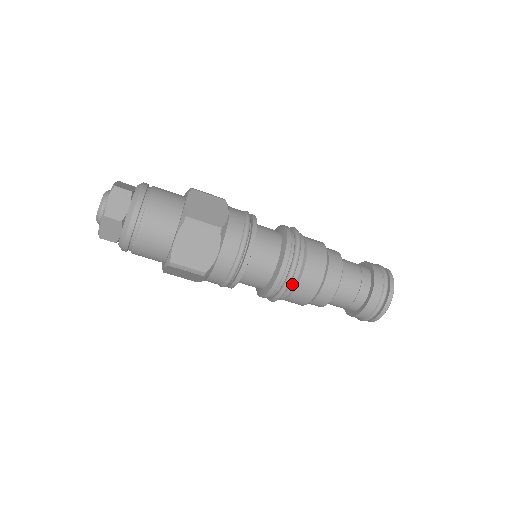
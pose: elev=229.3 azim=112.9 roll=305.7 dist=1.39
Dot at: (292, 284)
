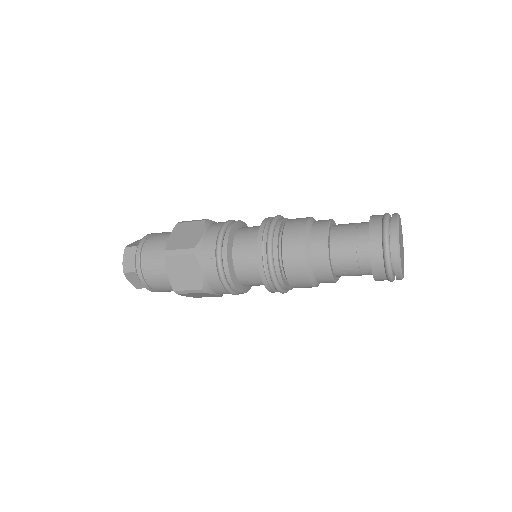
Dot at: (278, 273)
